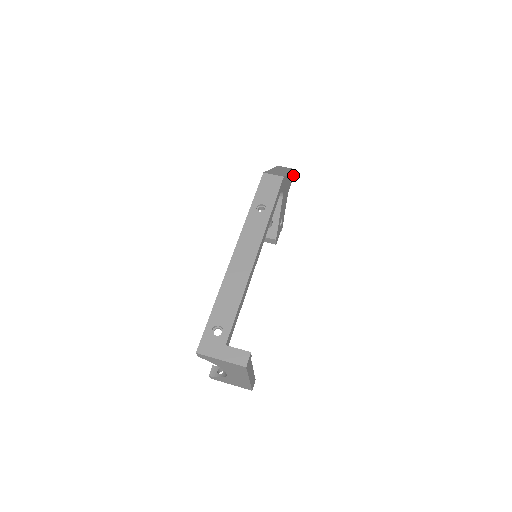
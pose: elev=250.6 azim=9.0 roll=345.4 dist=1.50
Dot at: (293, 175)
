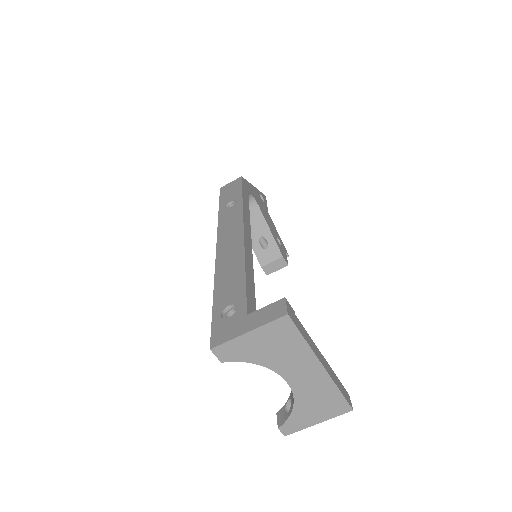
Dot at: (265, 199)
